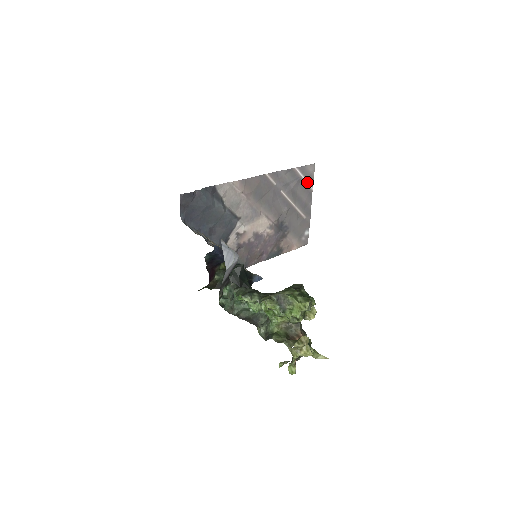
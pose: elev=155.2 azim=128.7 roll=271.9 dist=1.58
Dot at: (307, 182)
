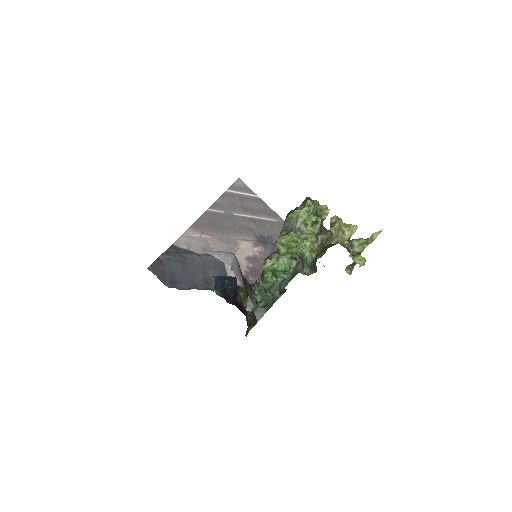
Dot at: (248, 195)
